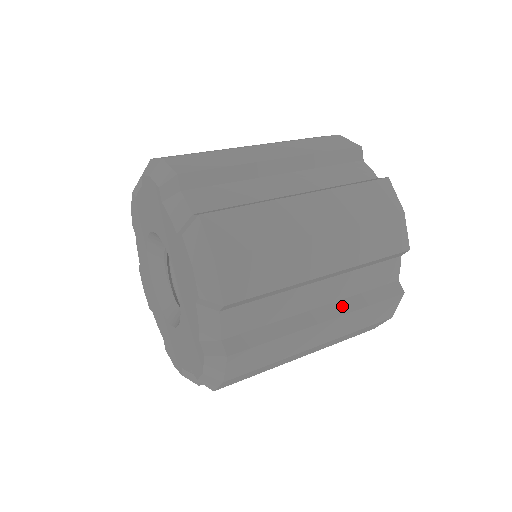
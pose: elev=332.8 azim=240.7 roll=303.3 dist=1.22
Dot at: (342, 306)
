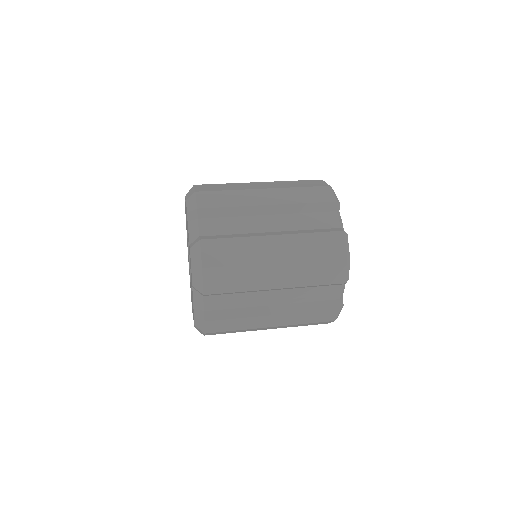
Dot at: (290, 308)
